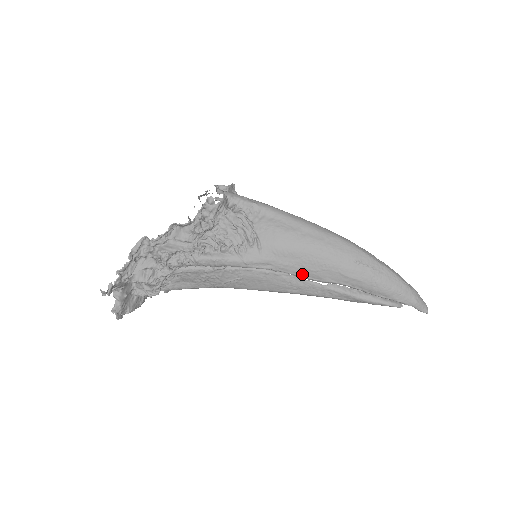
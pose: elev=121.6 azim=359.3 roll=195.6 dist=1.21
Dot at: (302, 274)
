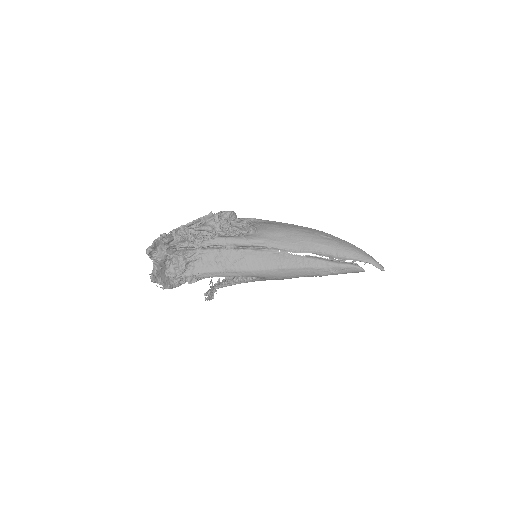
Dot at: (287, 247)
